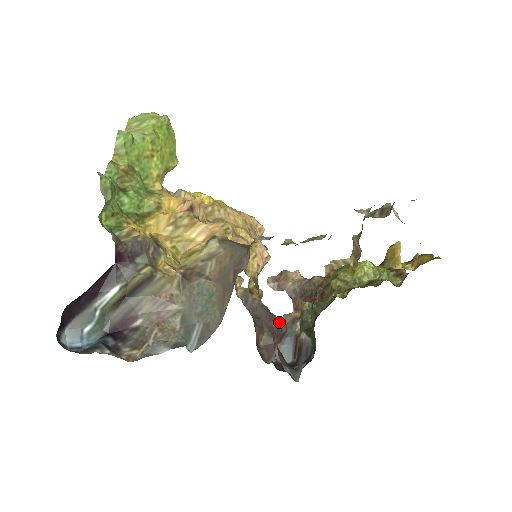
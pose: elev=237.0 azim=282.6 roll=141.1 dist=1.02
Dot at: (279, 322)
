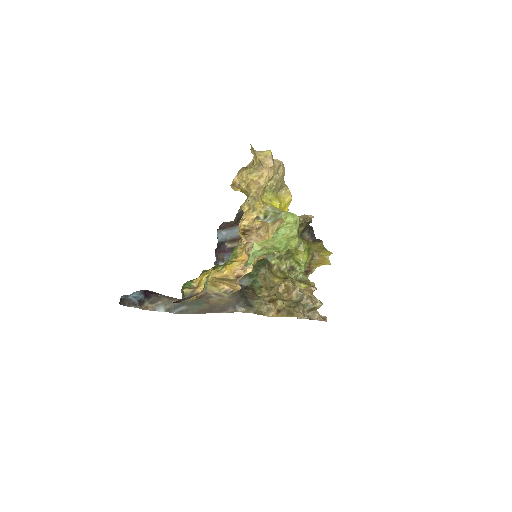
Dot at: occluded
